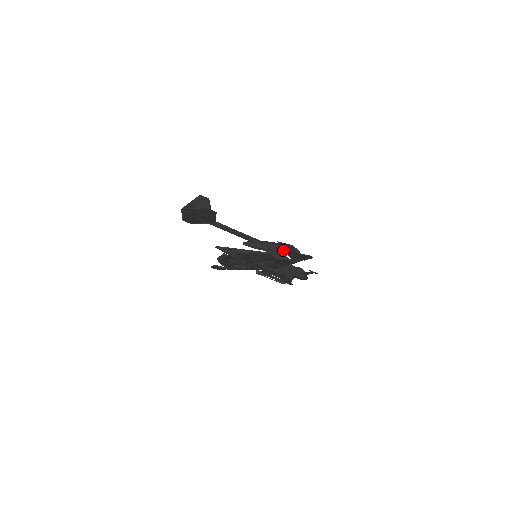
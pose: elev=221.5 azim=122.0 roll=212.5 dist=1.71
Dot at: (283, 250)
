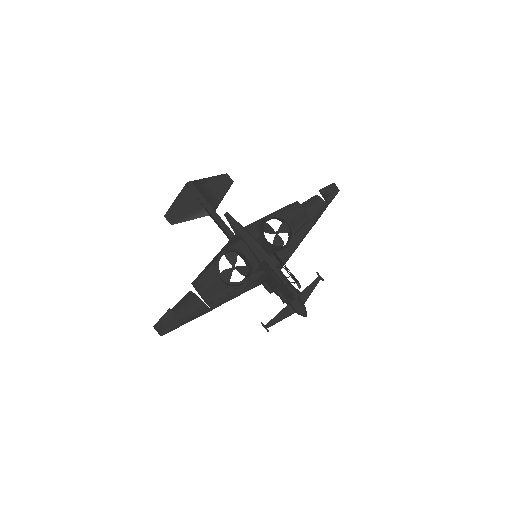
Dot at: occluded
